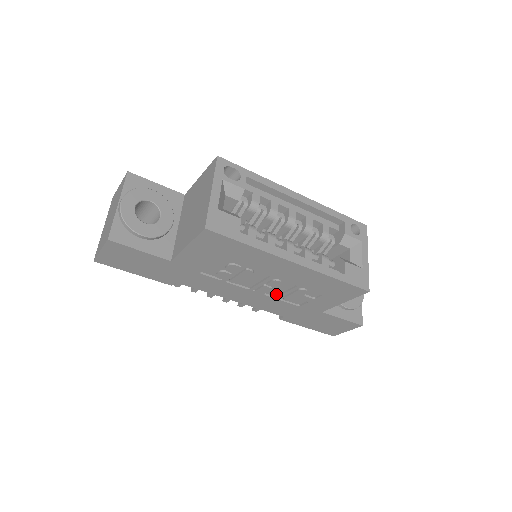
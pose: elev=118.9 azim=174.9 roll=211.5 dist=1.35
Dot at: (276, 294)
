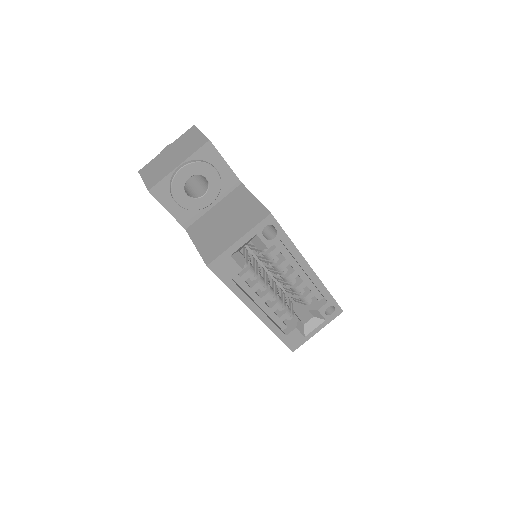
Dot at: occluded
